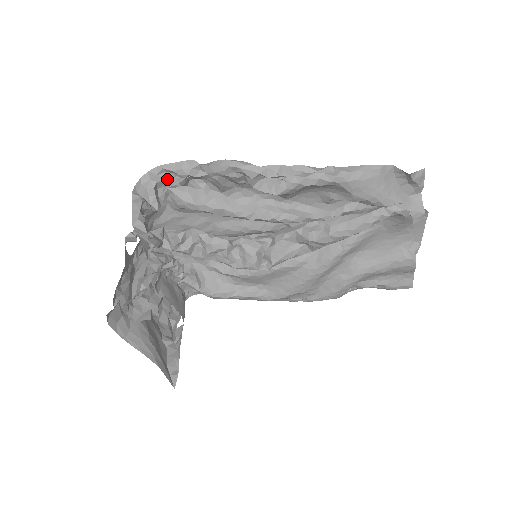
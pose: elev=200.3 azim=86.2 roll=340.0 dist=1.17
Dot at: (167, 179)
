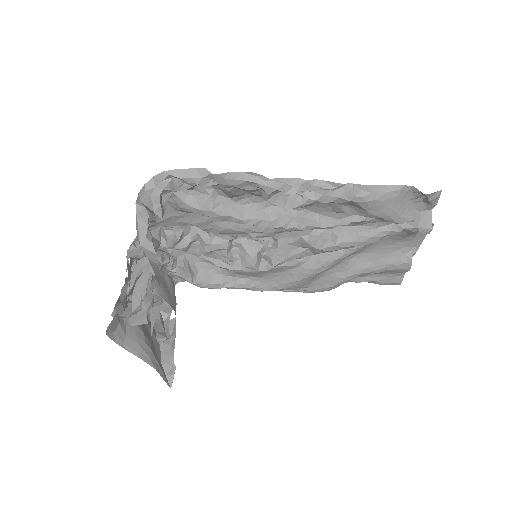
Dot at: (173, 185)
